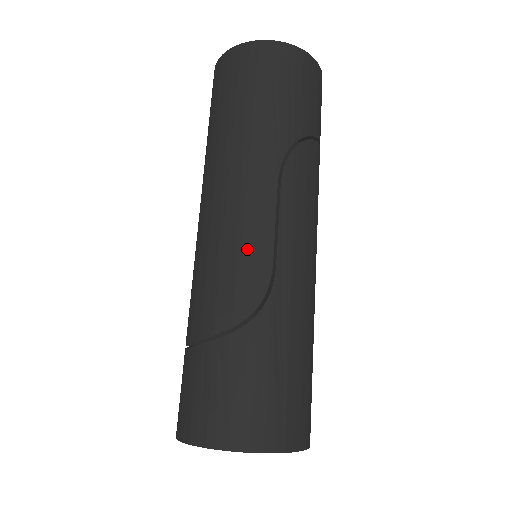
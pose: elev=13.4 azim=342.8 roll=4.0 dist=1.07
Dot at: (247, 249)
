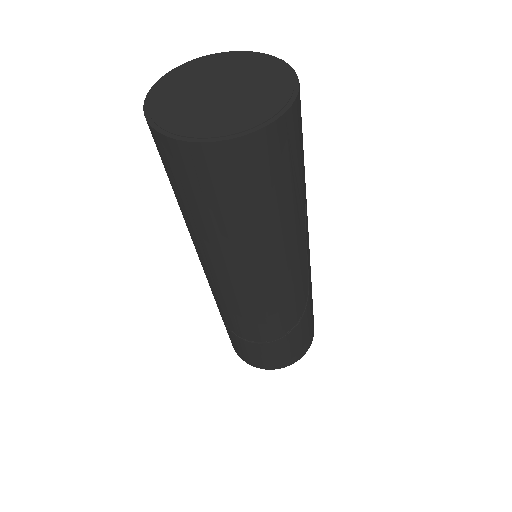
Dot at: (297, 289)
